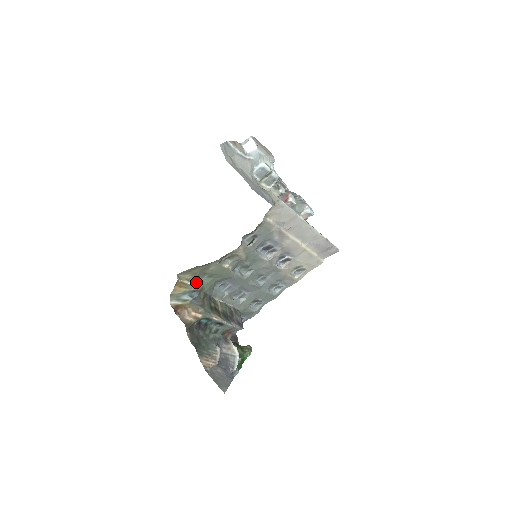
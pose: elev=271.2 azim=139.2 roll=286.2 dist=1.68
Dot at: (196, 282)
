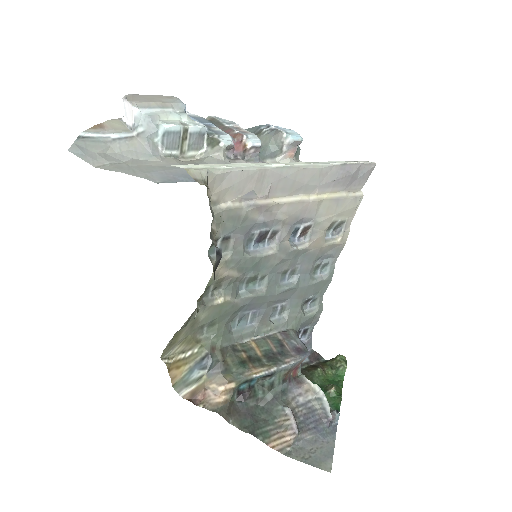
Dot at: (197, 346)
